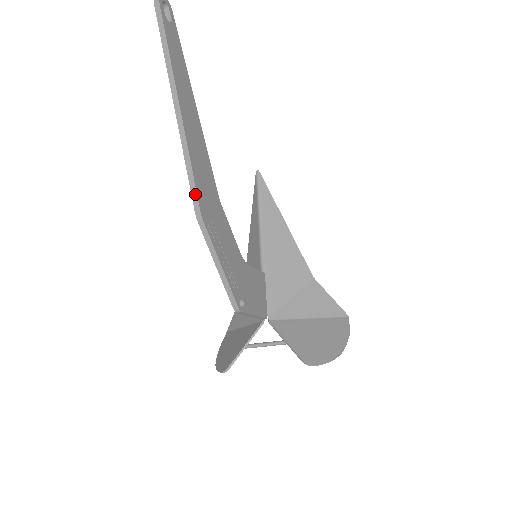
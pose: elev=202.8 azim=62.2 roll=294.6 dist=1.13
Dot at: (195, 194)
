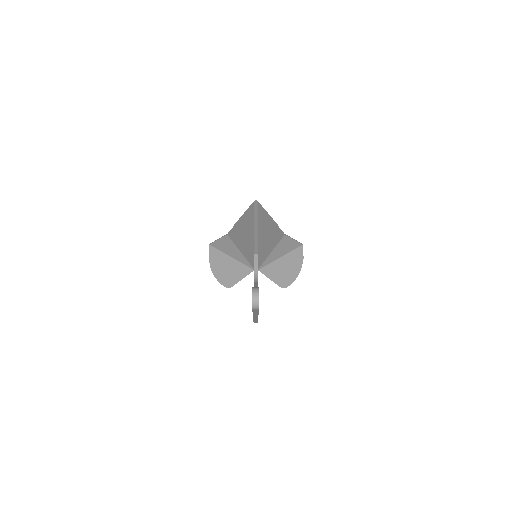
Dot at: (257, 322)
